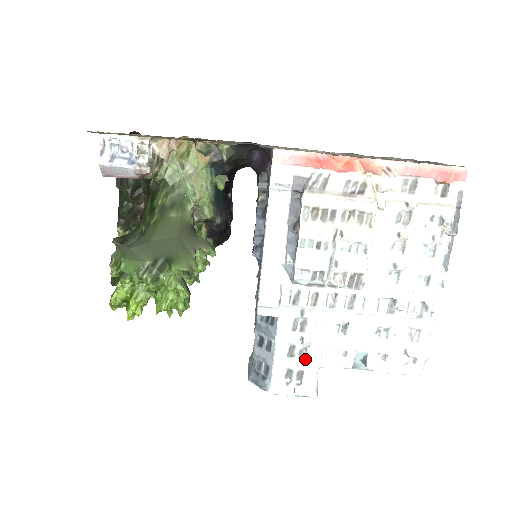
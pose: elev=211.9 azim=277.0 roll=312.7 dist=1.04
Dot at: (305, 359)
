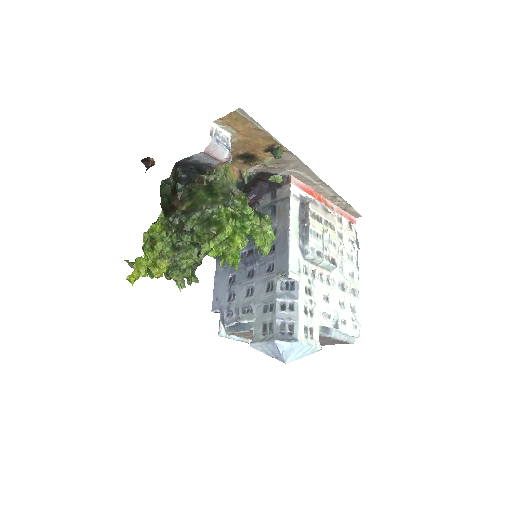
Dot at: (313, 318)
